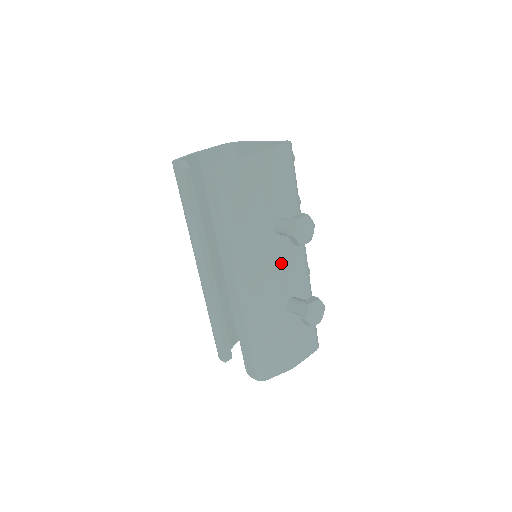
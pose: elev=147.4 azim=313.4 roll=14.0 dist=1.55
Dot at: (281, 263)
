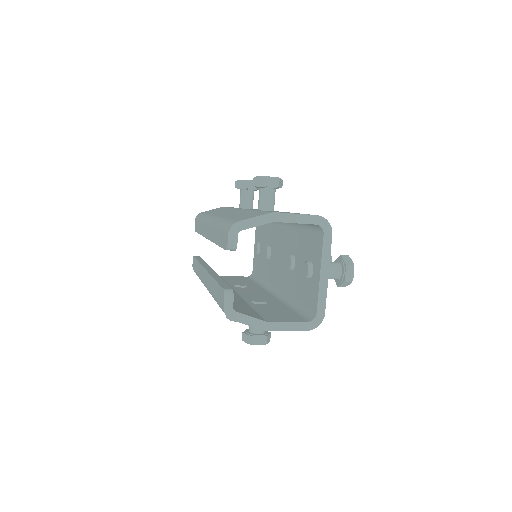
Dot at: occluded
